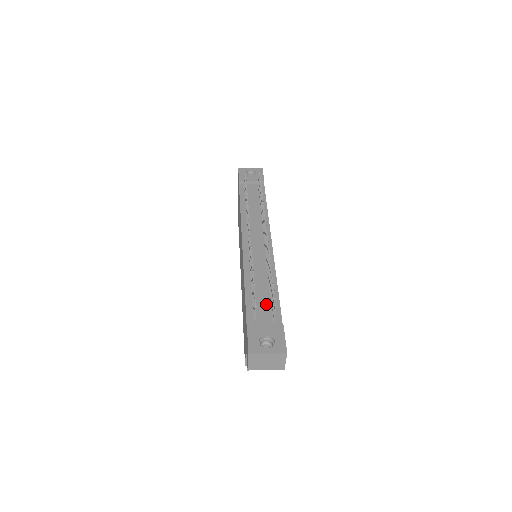
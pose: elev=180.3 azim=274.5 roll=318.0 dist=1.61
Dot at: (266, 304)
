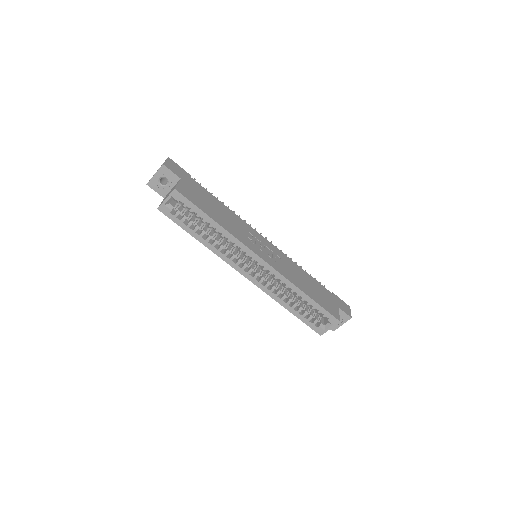
Dot at: occluded
